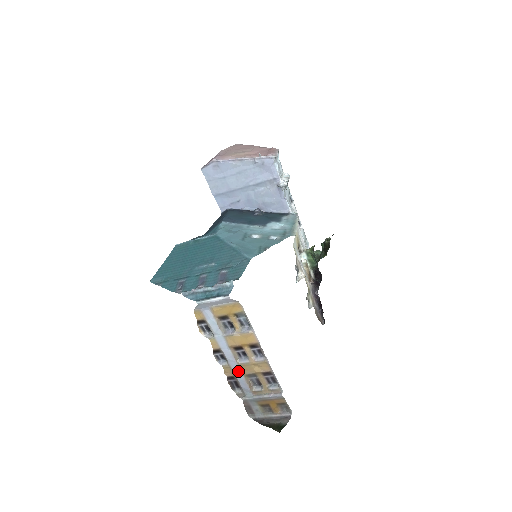
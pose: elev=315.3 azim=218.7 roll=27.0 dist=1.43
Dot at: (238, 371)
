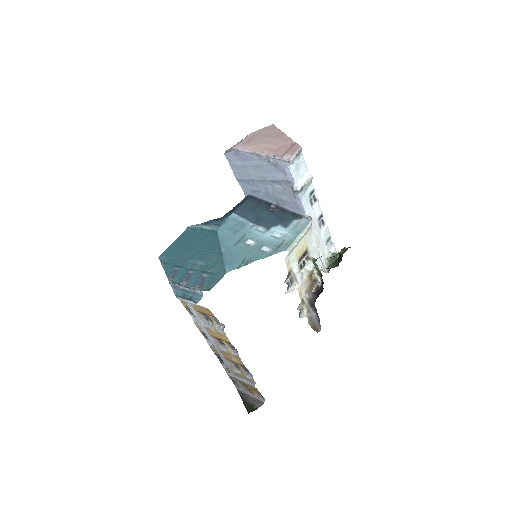
Dot at: (221, 354)
